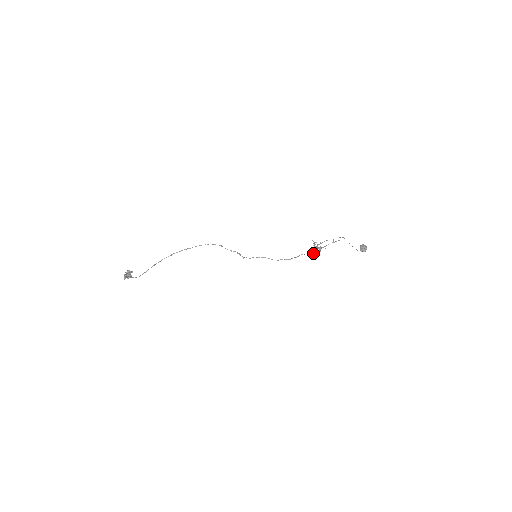
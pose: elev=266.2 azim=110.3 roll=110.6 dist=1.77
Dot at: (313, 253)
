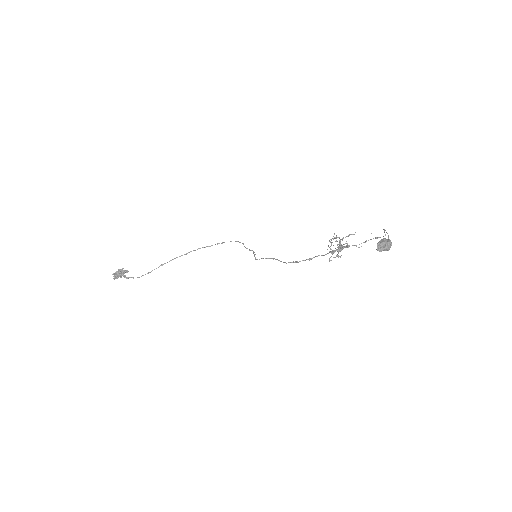
Dot at: occluded
